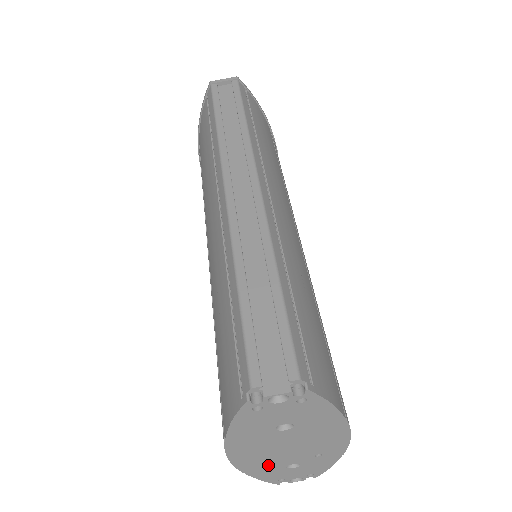
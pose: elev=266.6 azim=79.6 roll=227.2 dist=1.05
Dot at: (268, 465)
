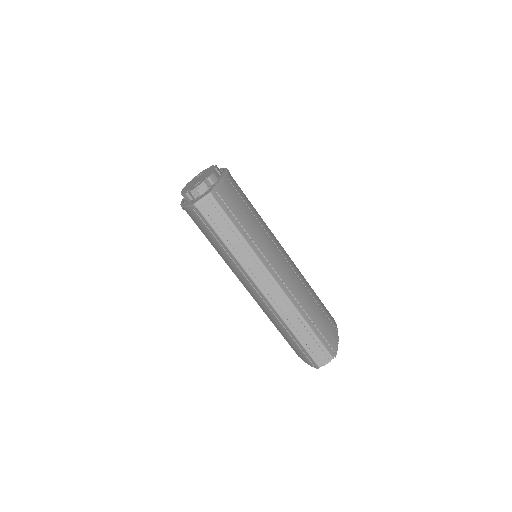
Dot at: occluded
